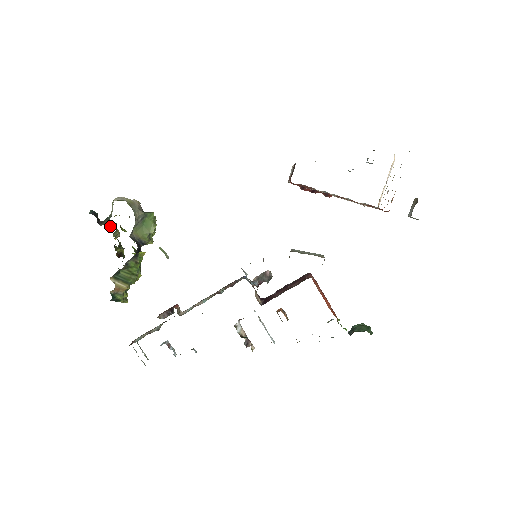
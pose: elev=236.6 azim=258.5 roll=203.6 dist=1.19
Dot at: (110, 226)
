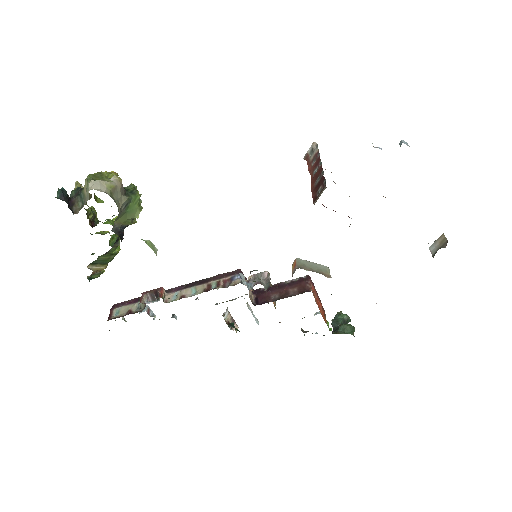
Dot at: occluded
